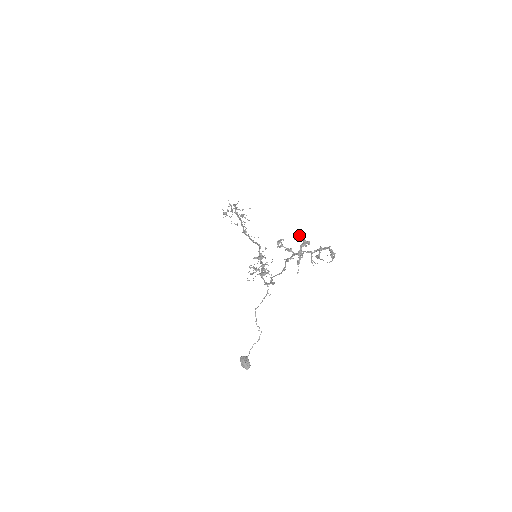
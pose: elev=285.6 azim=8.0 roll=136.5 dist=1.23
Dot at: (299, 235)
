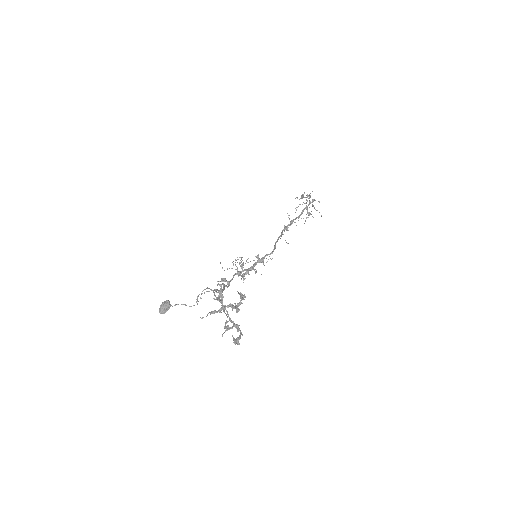
Dot at: (243, 295)
